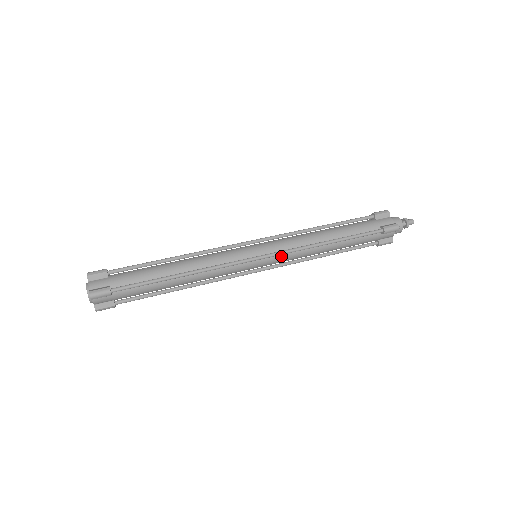
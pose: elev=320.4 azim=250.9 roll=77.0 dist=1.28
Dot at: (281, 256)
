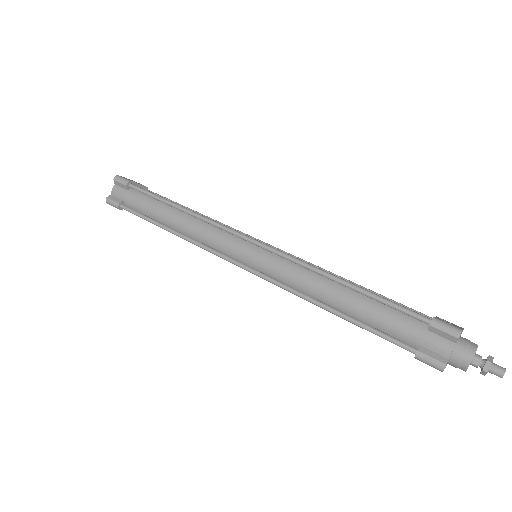
Dot at: occluded
